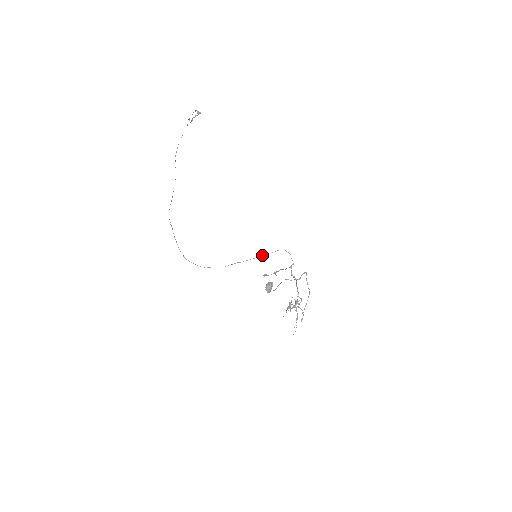
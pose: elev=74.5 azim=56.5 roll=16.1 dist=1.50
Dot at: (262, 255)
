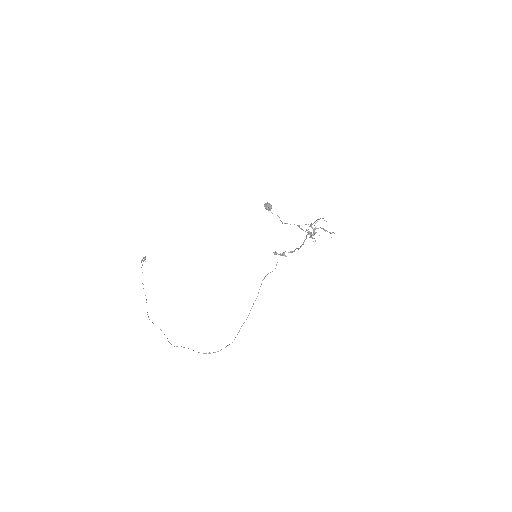
Dot at: (267, 274)
